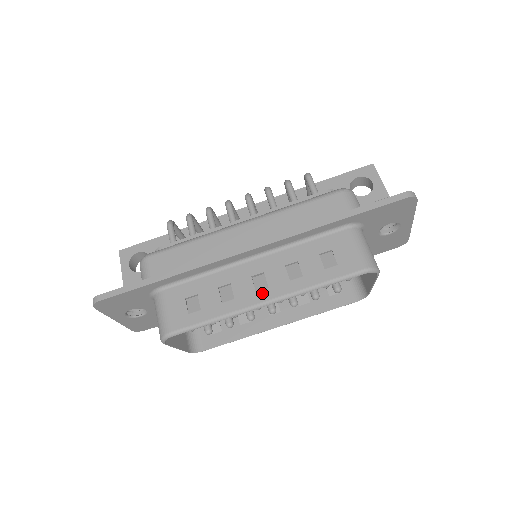
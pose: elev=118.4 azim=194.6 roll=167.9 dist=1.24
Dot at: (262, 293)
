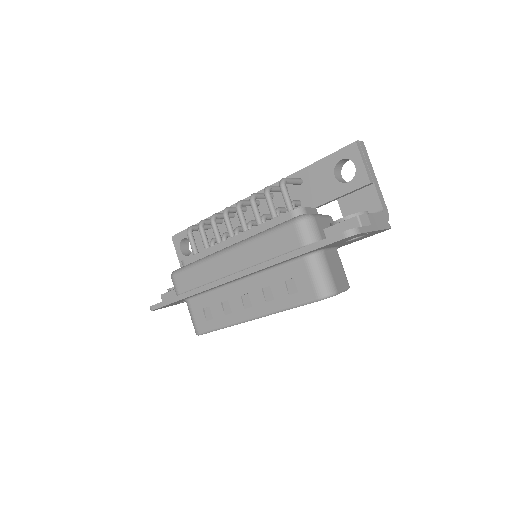
Dot at: (249, 311)
